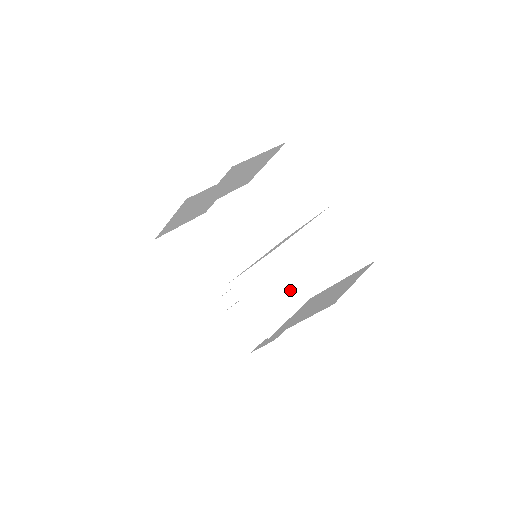
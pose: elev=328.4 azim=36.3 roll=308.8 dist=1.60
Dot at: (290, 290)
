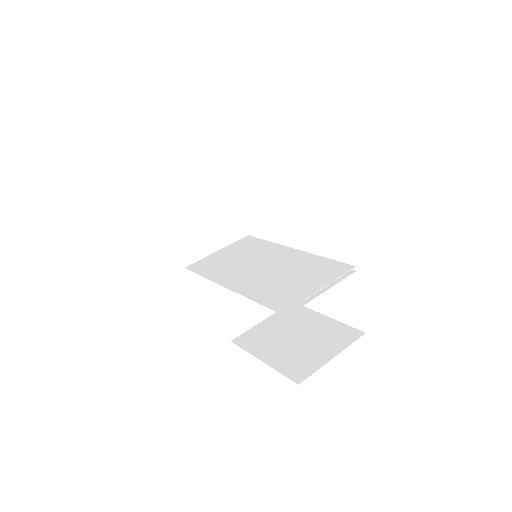
Dot at: occluded
